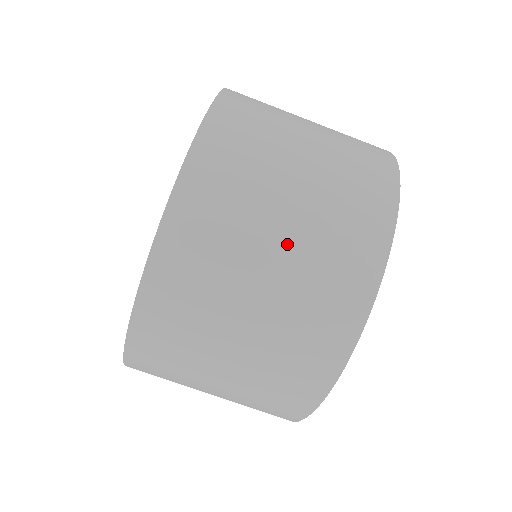
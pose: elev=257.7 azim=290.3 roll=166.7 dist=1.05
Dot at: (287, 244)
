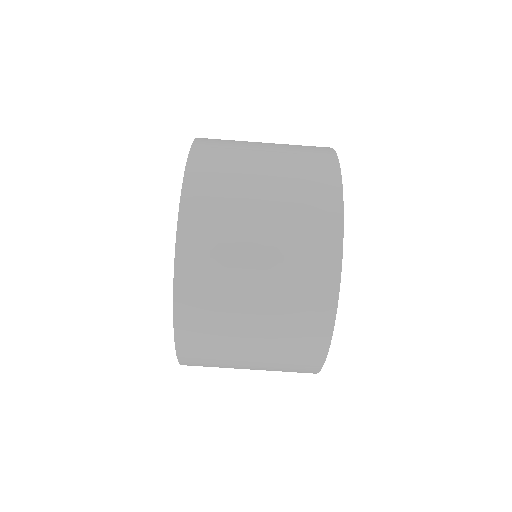
Dot at: (263, 306)
